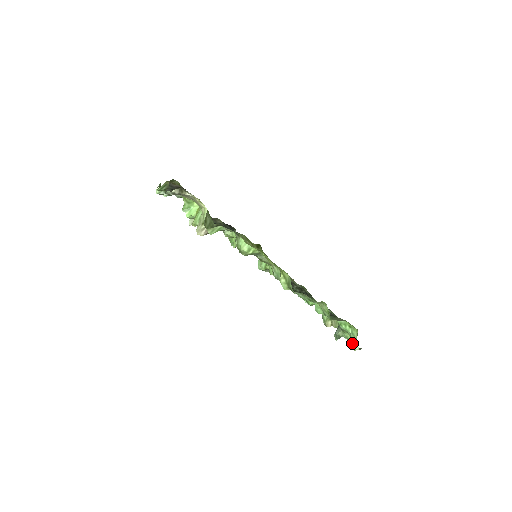
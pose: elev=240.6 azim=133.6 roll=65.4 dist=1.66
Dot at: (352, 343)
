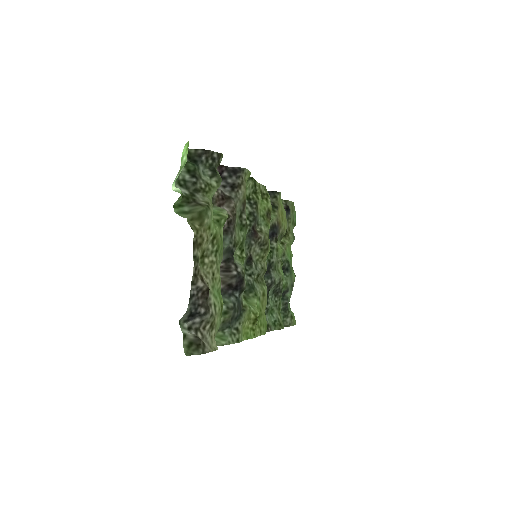
Dot at: occluded
